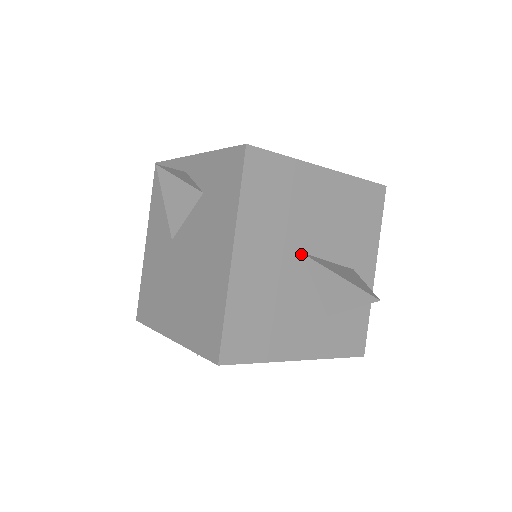
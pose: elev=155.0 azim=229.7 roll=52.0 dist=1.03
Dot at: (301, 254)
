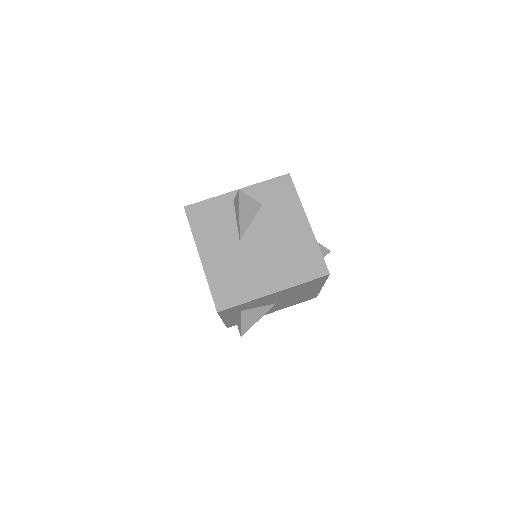
Dot at: occluded
